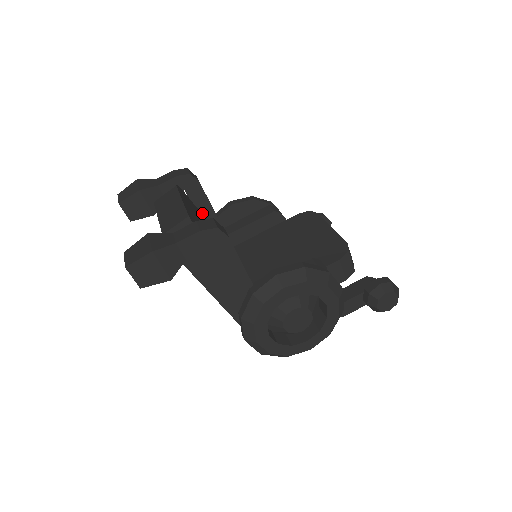
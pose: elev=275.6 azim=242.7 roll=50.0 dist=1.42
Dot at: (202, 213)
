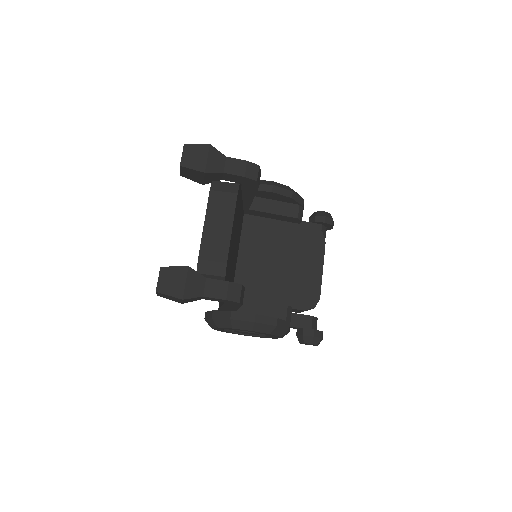
Dot at: (243, 196)
